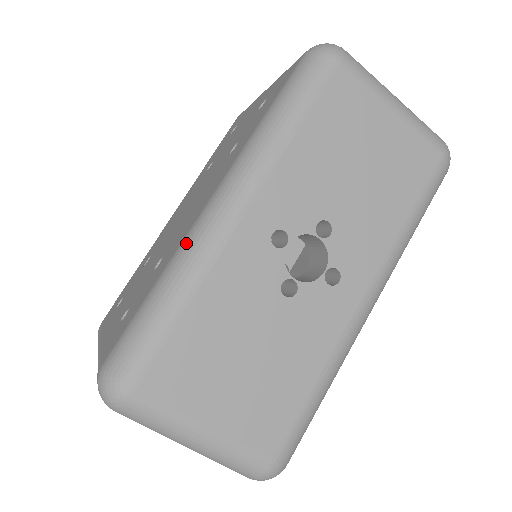
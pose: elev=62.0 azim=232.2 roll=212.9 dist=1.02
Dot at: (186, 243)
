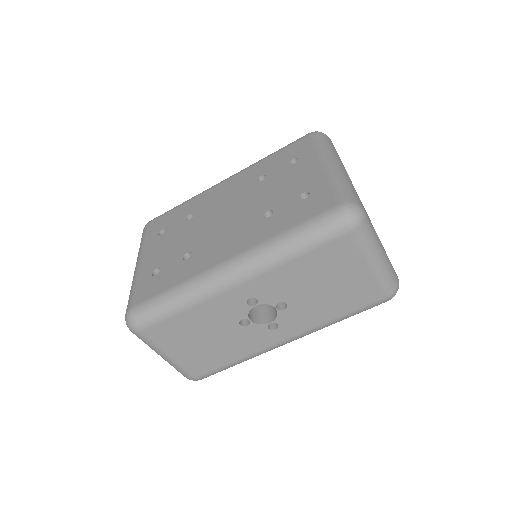
Dot at: (200, 279)
